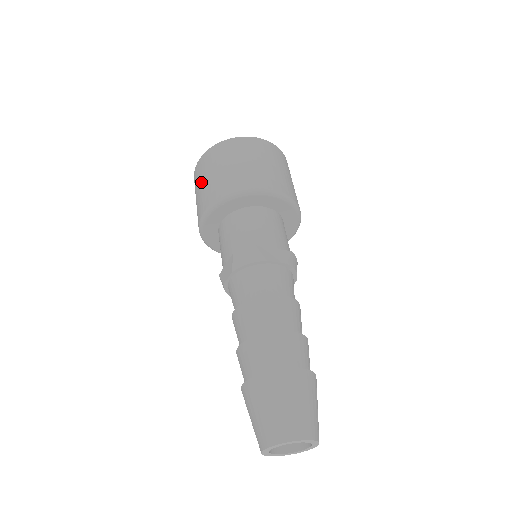
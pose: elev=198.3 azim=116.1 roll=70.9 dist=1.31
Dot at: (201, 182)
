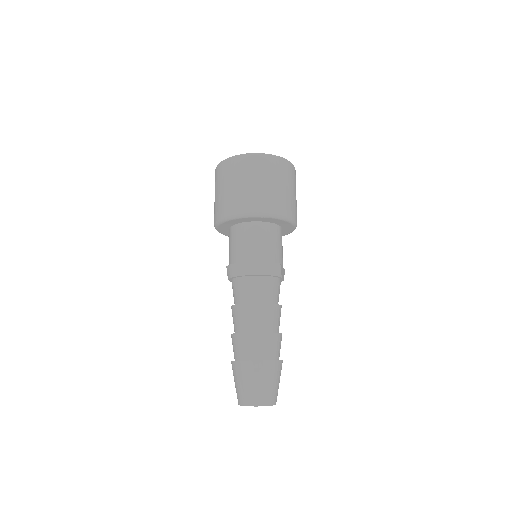
Dot at: (252, 180)
